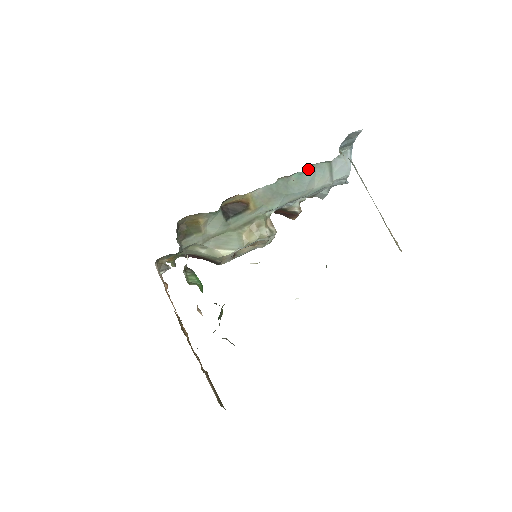
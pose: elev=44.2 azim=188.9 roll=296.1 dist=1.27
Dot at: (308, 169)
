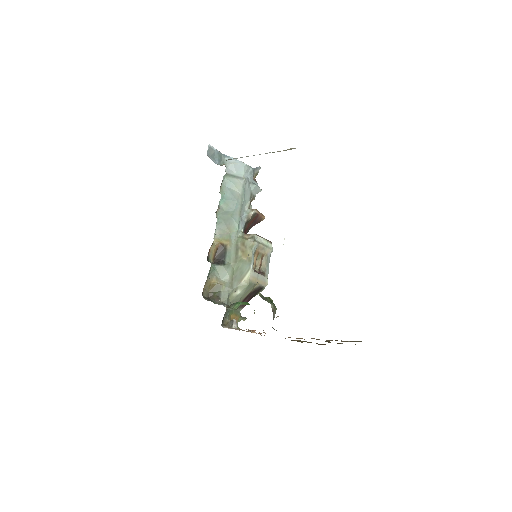
Dot at: (222, 192)
